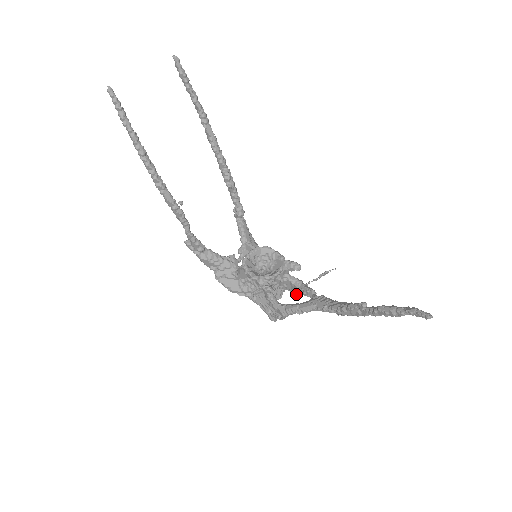
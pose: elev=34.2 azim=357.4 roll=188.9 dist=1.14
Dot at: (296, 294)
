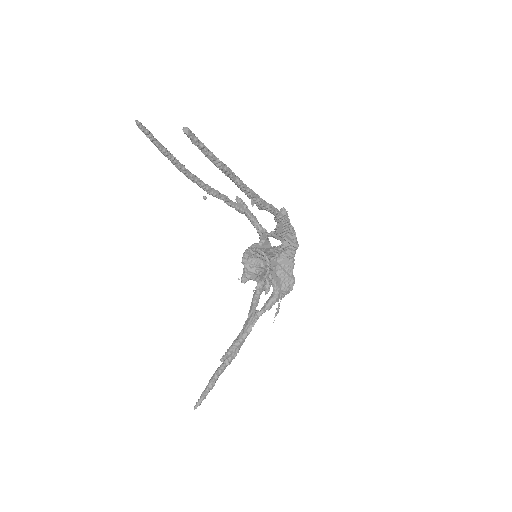
Dot at: occluded
